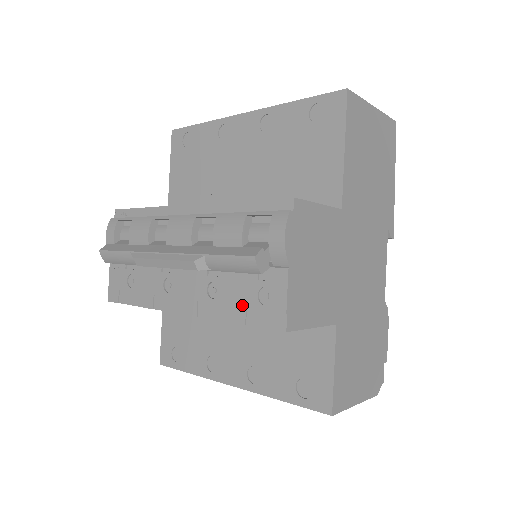
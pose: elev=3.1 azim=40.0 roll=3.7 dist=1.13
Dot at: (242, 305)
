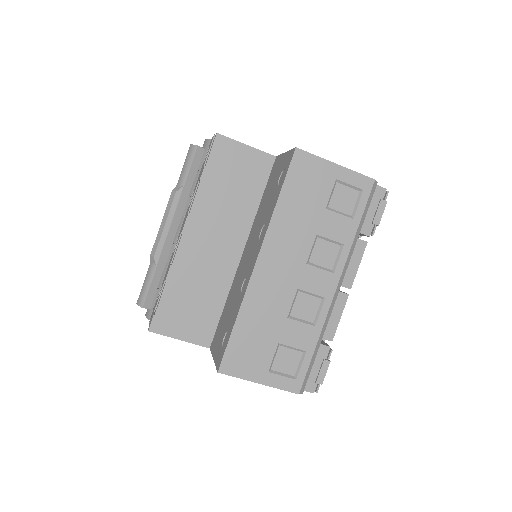
Dot at: (202, 170)
